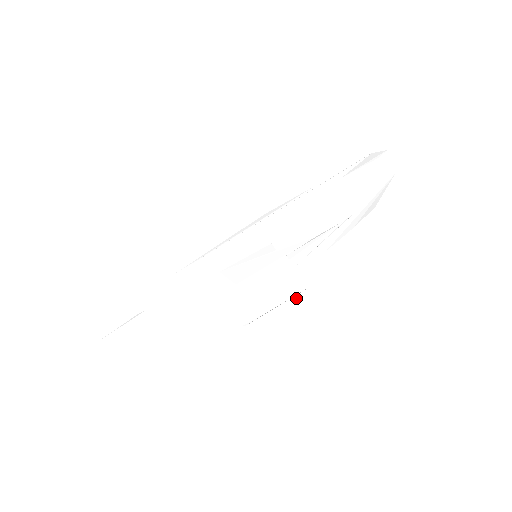
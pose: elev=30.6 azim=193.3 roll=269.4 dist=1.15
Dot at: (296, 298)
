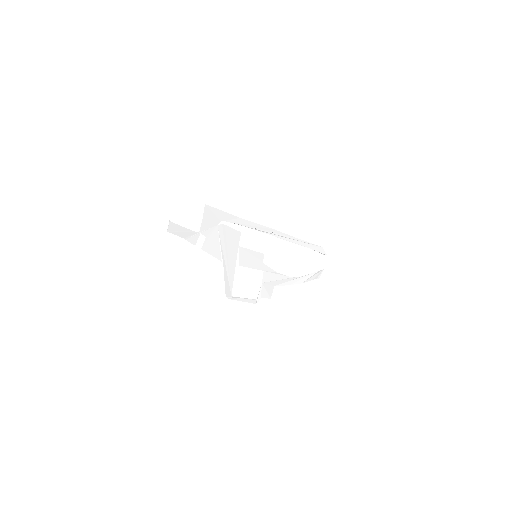
Dot at: (249, 300)
